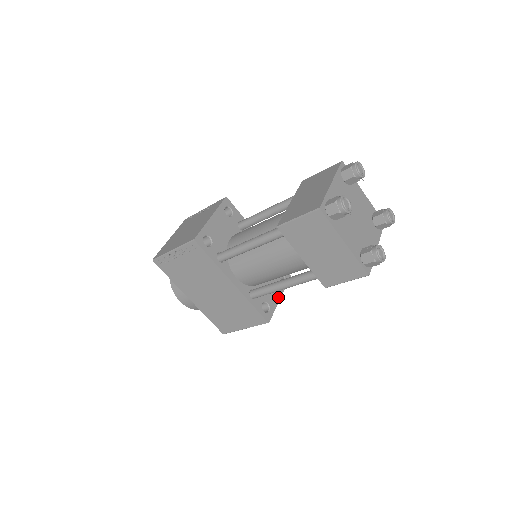
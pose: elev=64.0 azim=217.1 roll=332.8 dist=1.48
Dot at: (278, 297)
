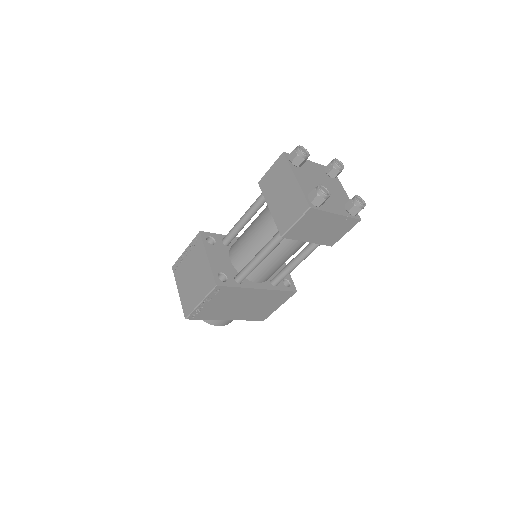
Dot at: occluded
